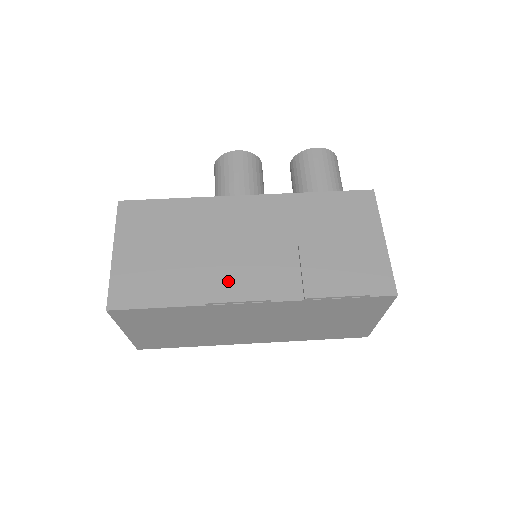
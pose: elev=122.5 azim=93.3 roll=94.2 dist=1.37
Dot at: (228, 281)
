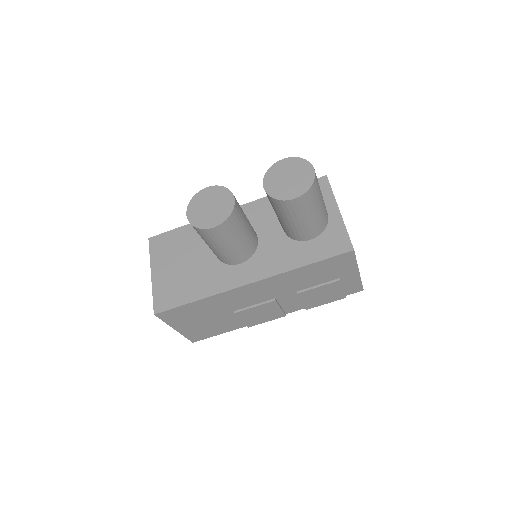
Dot at: (257, 319)
